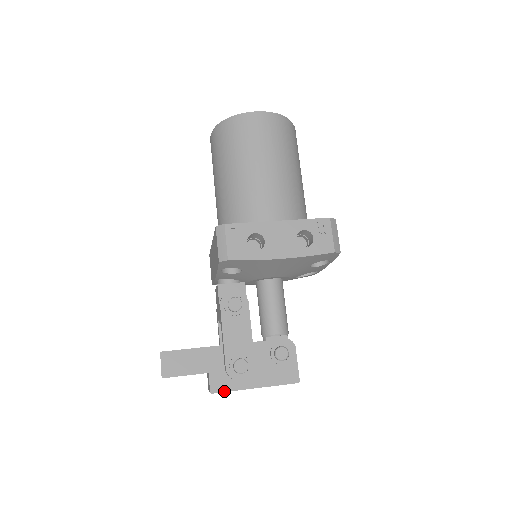
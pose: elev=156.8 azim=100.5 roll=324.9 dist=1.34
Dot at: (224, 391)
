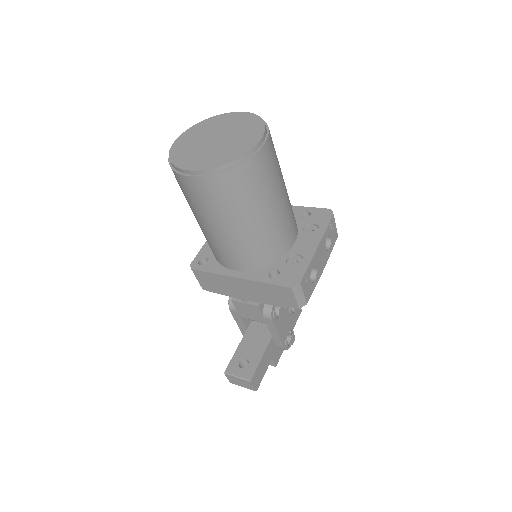
Dot at: occluded
